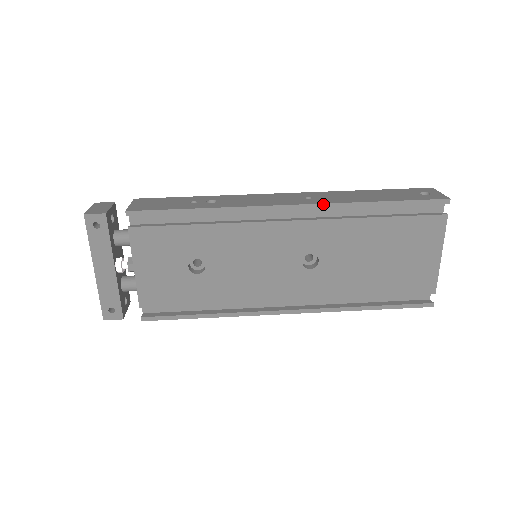
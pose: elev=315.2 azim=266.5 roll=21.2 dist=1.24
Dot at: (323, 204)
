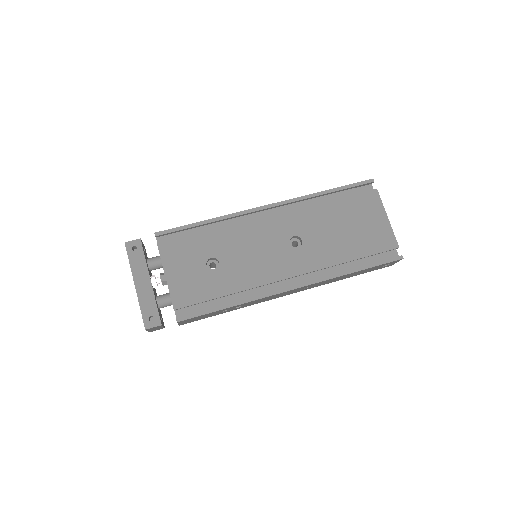
Dot at: (290, 200)
